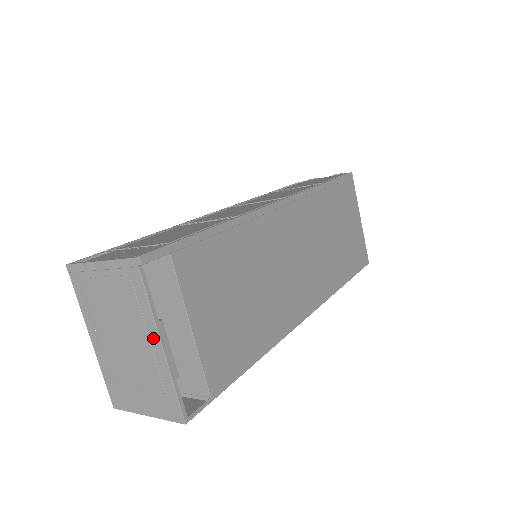
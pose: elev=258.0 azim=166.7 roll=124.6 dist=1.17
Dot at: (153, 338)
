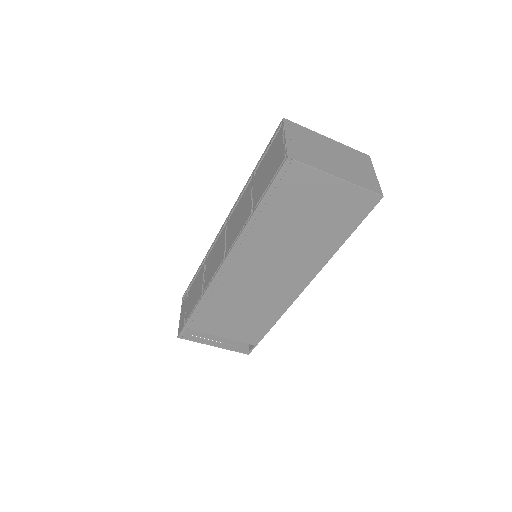
Dot at: (211, 342)
